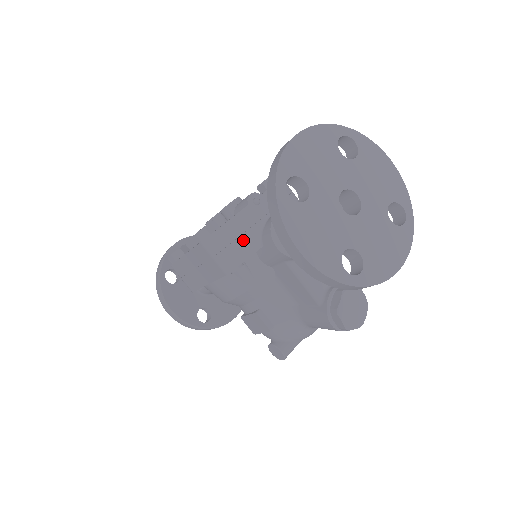
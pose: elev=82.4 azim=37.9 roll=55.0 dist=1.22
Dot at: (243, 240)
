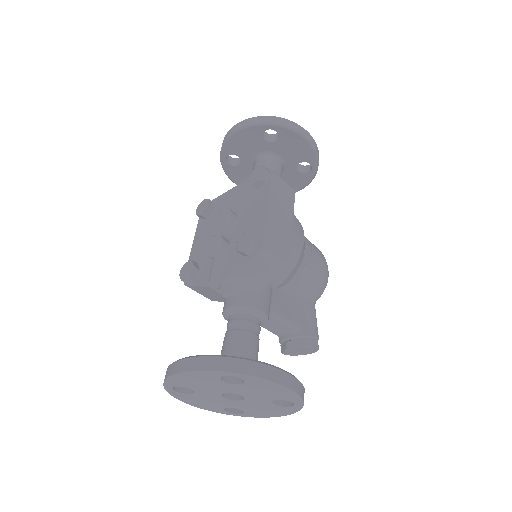
Dot at: (212, 295)
